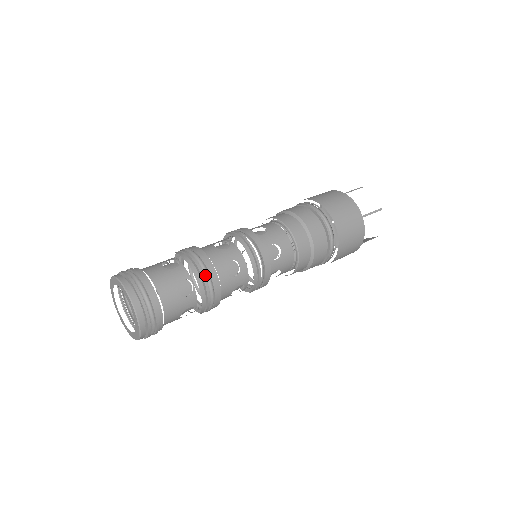
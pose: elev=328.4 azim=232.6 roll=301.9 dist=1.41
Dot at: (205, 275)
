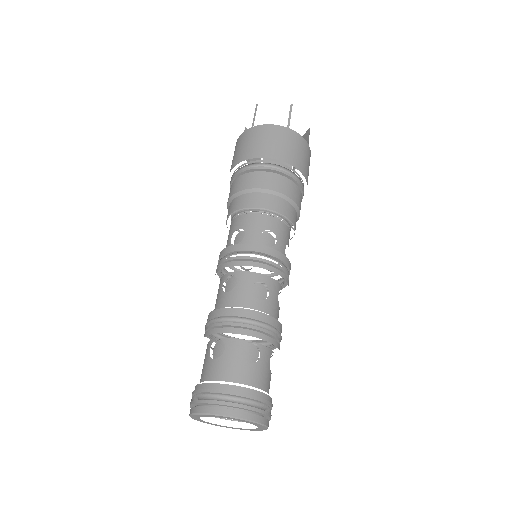
Dot at: (251, 324)
